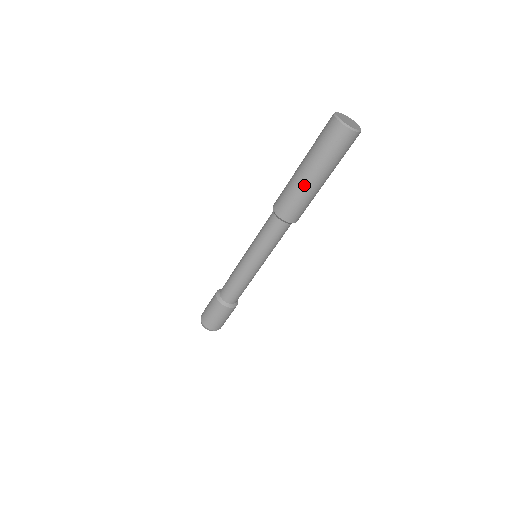
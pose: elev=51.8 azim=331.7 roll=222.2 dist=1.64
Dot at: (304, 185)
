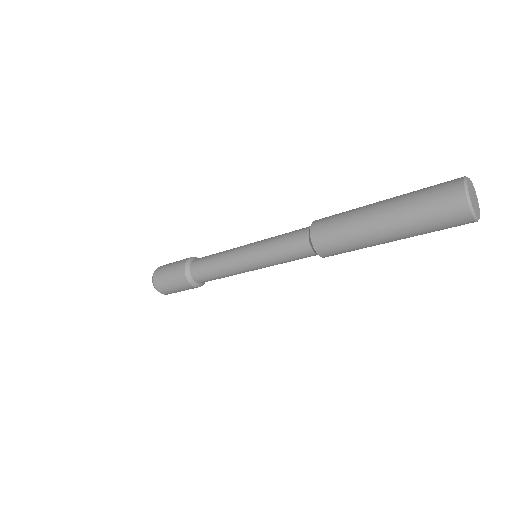
Dot at: (379, 244)
